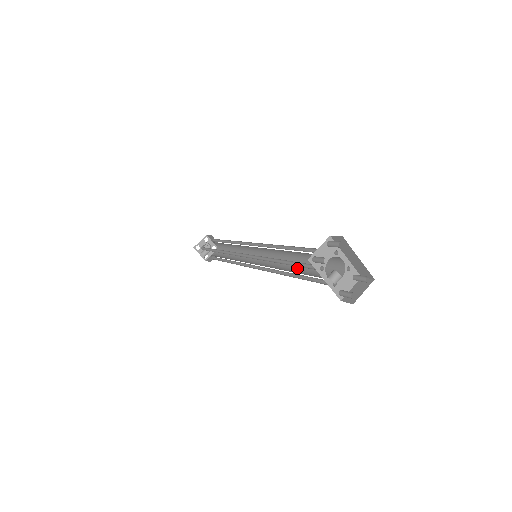
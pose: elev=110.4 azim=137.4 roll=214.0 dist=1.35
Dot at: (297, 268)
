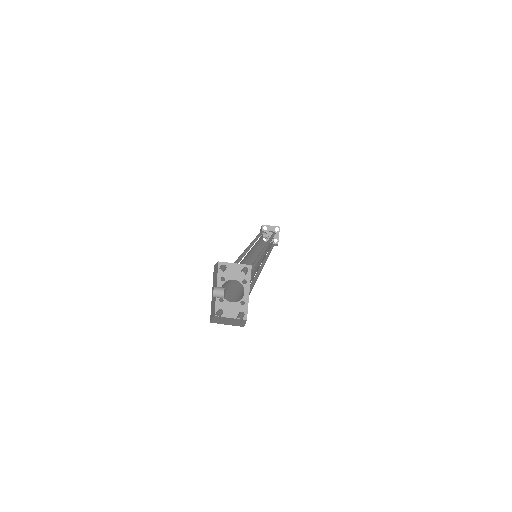
Dot at: occluded
